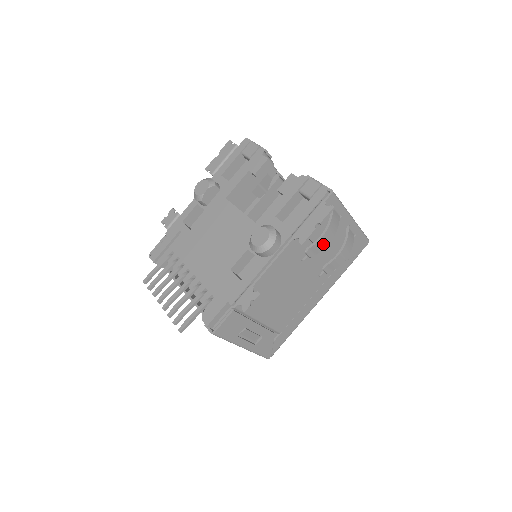
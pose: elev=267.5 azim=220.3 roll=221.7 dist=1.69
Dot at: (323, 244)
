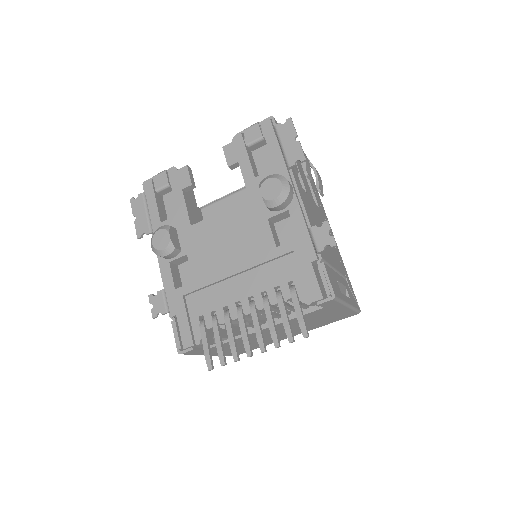
Dot at: (307, 161)
